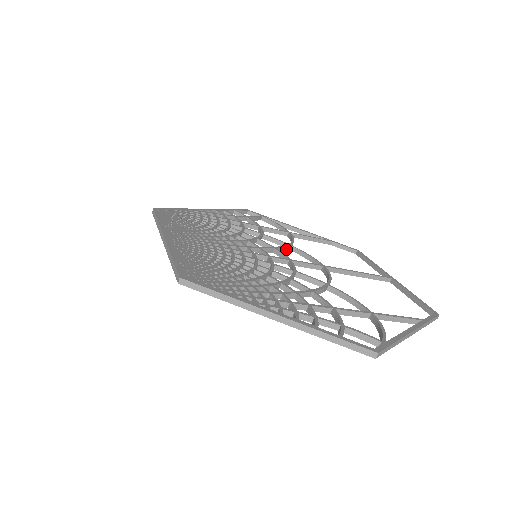
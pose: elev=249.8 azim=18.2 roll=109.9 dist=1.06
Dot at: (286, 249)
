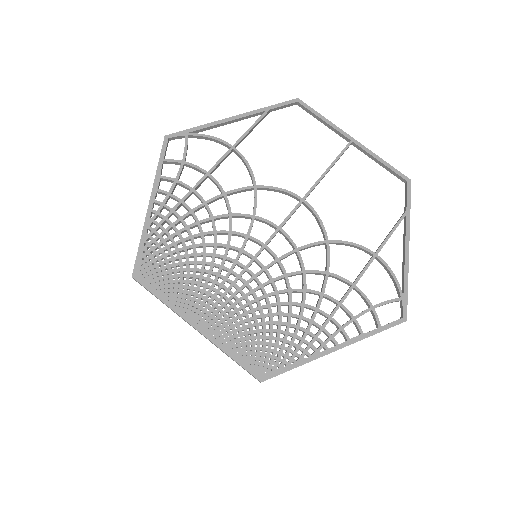
Dot at: (256, 196)
